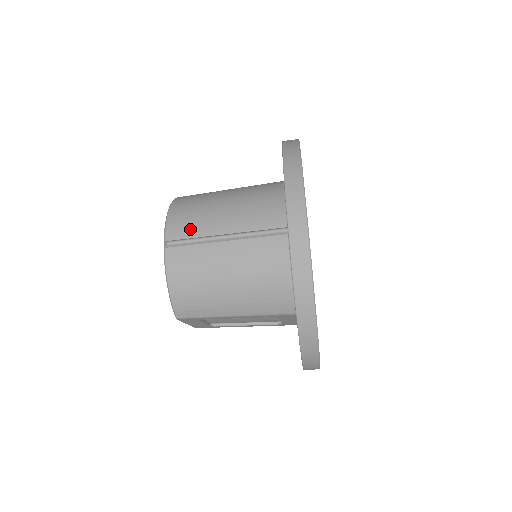
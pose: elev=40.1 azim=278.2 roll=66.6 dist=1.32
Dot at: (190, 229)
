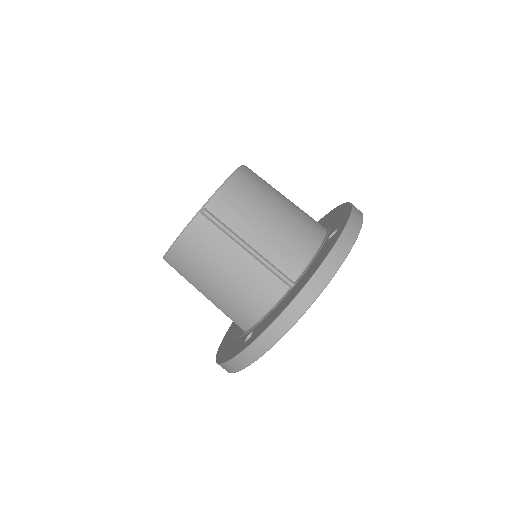
Dot at: (229, 216)
